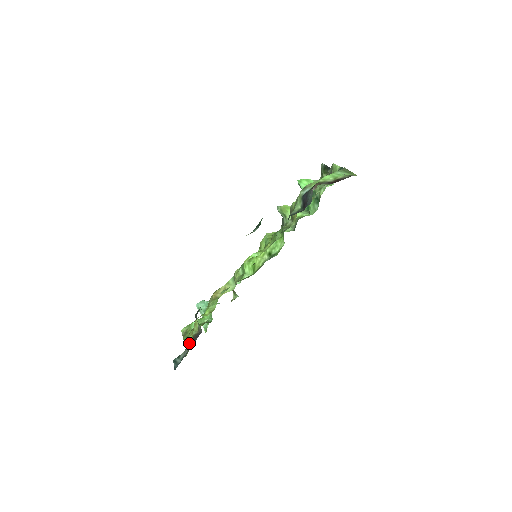
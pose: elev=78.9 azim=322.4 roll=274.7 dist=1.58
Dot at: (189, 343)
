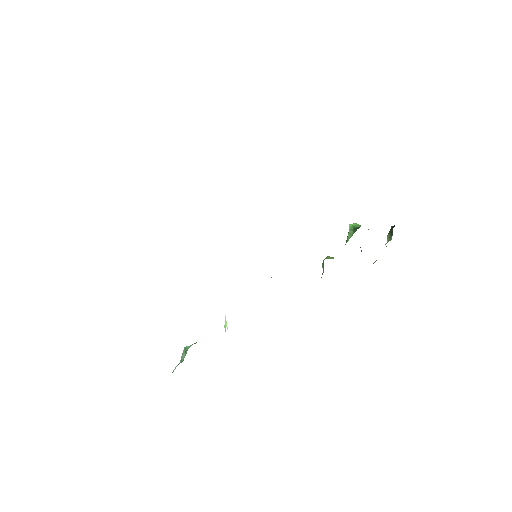
Dot at: occluded
